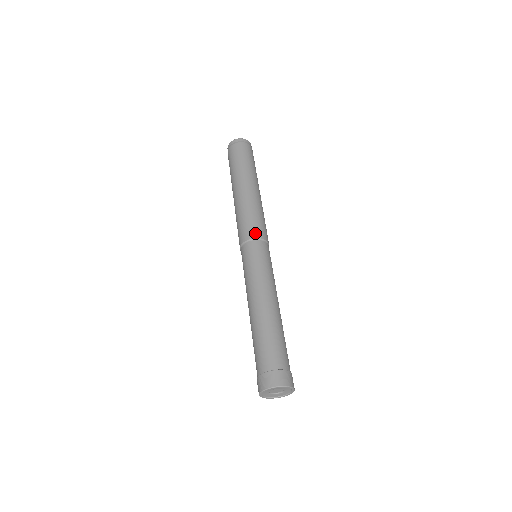
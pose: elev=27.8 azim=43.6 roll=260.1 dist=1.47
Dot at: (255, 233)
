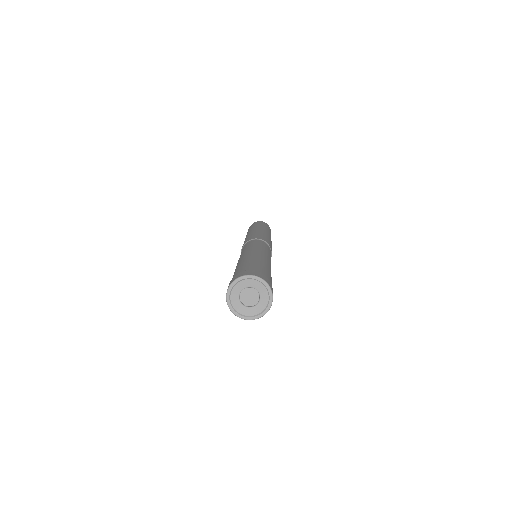
Dot at: (244, 243)
